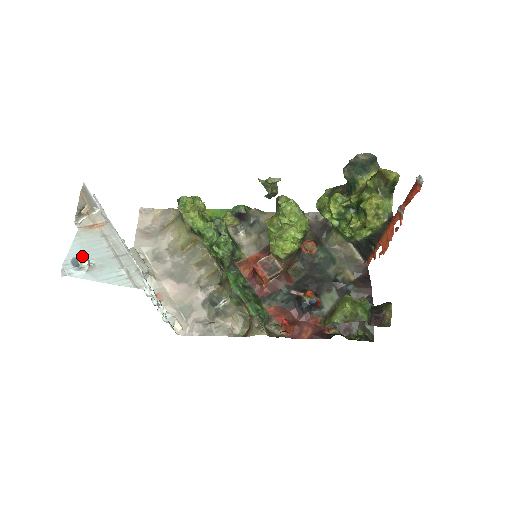
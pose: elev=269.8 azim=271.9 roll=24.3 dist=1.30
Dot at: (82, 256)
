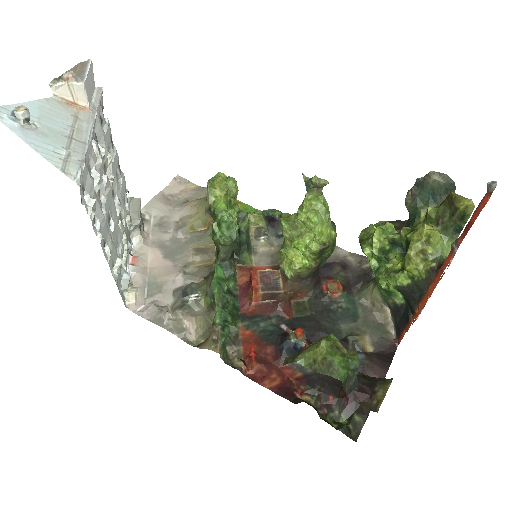
Dot at: (31, 114)
